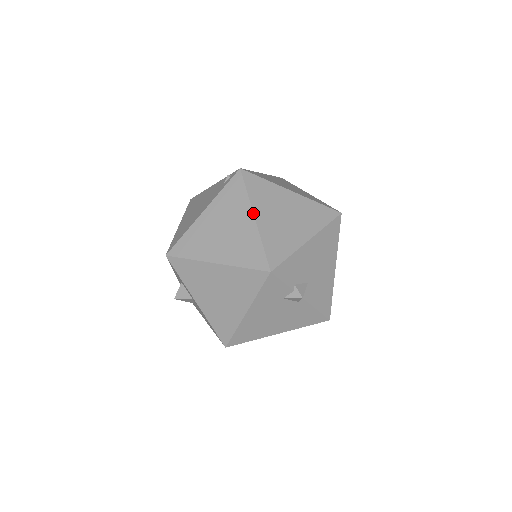
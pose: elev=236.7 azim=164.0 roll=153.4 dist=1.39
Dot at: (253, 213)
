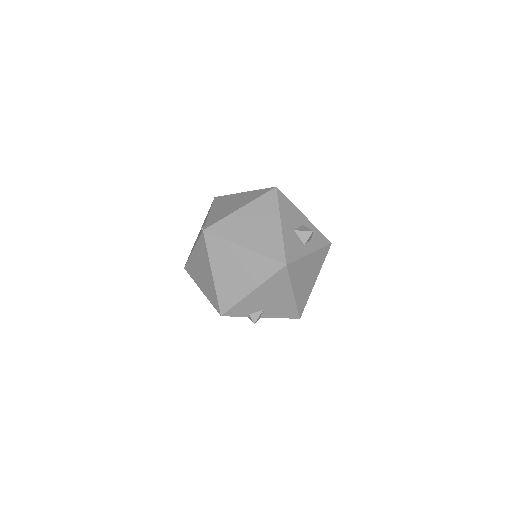
Dot at: (211, 270)
